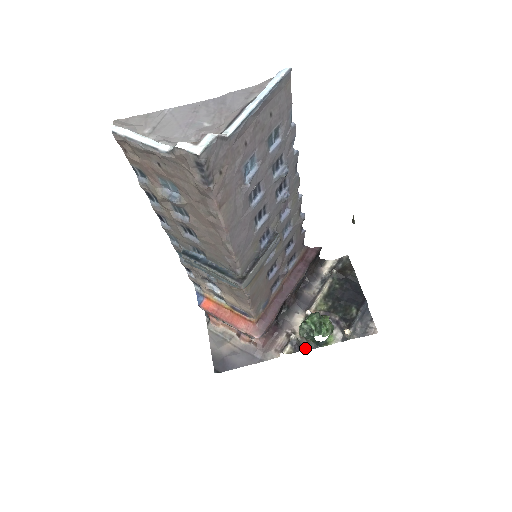
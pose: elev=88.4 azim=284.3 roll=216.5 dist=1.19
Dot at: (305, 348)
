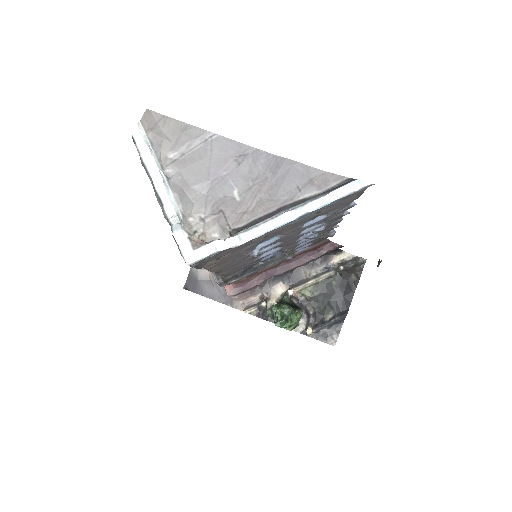
Dot at: (268, 318)
